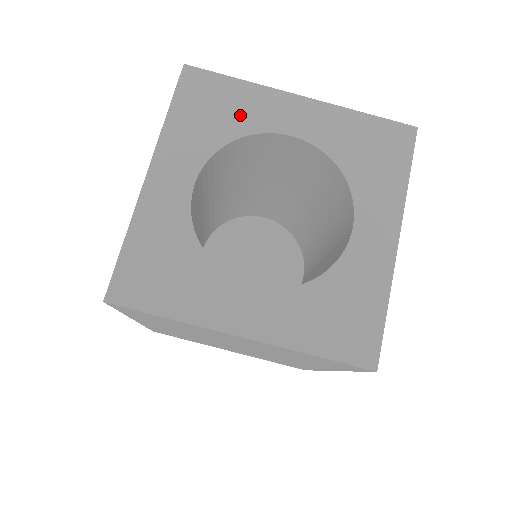
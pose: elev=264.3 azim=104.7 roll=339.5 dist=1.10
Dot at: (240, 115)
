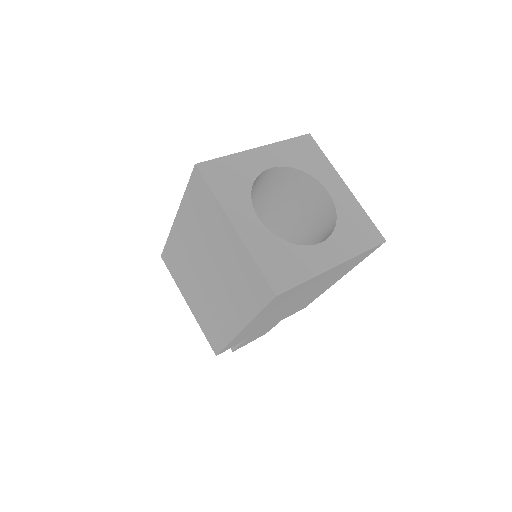
Dot at: (314, 167)
